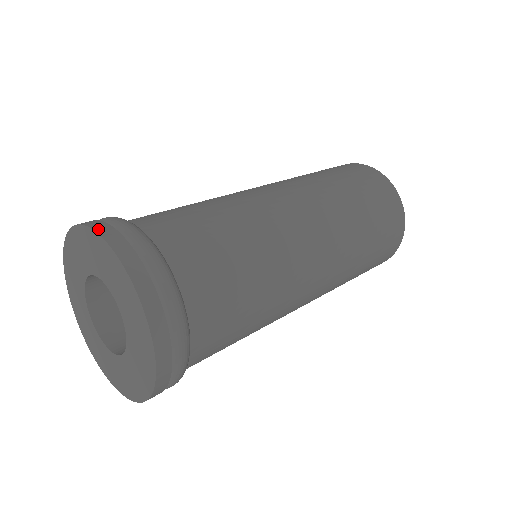
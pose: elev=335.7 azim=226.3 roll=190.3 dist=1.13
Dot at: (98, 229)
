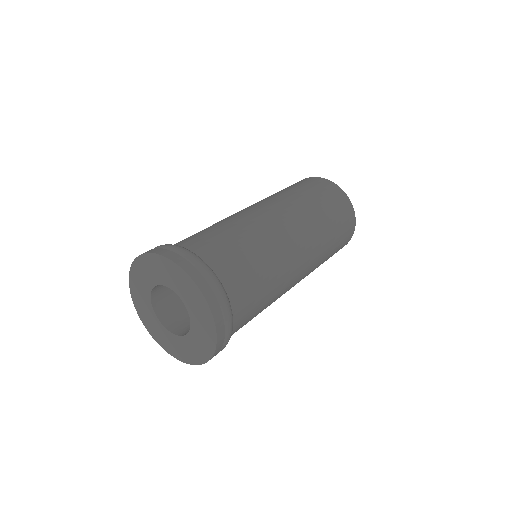
Dot at: (205, 293)
